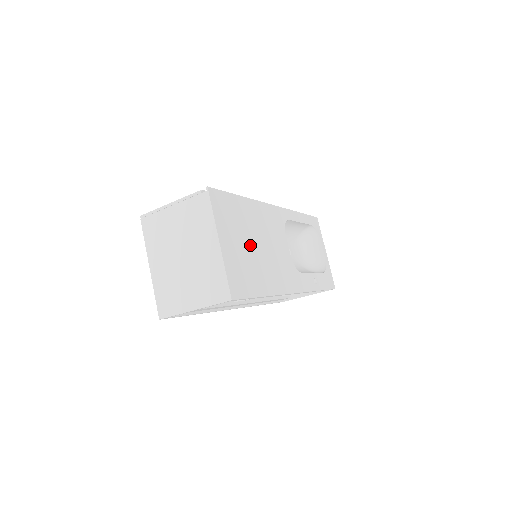
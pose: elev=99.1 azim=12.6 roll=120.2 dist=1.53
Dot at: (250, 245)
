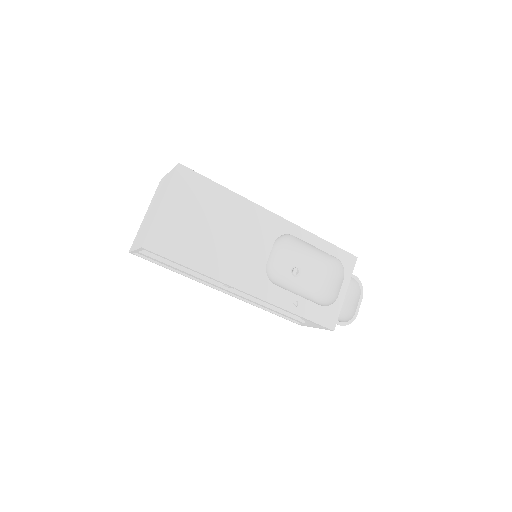
Dot at: (204, 225)
